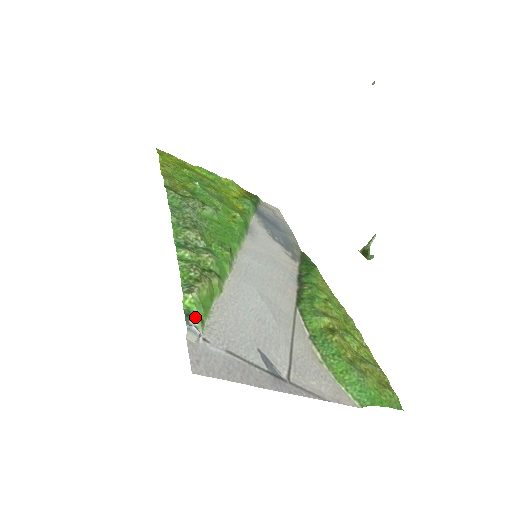
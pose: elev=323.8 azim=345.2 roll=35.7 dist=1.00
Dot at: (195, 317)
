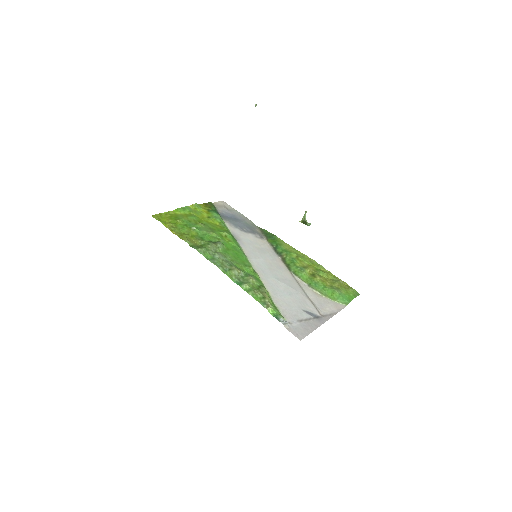
Dot at: (279, 316)
